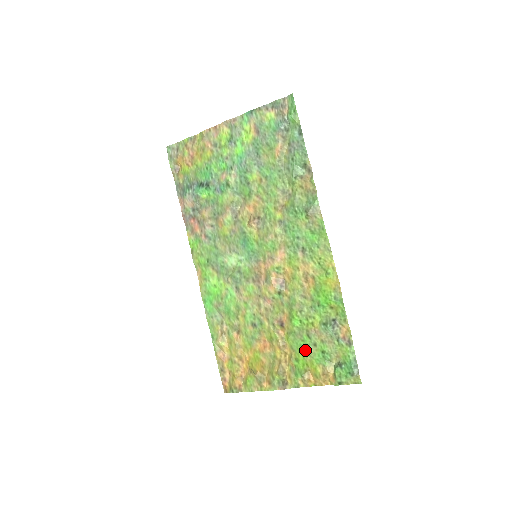
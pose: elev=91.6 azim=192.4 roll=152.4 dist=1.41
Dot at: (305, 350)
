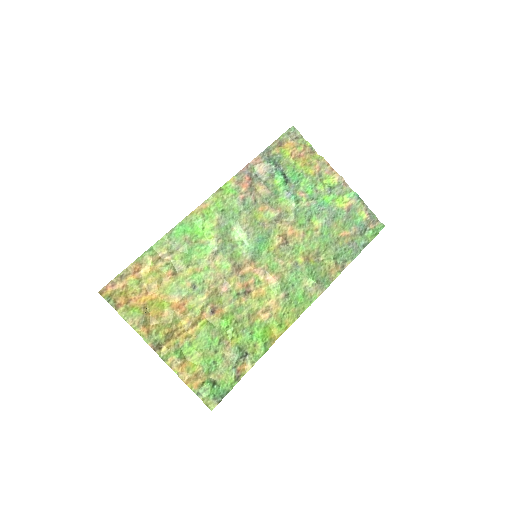
Dot at: (205, 346)
